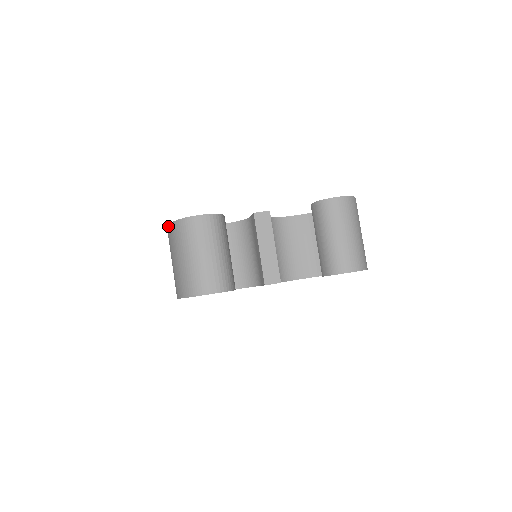
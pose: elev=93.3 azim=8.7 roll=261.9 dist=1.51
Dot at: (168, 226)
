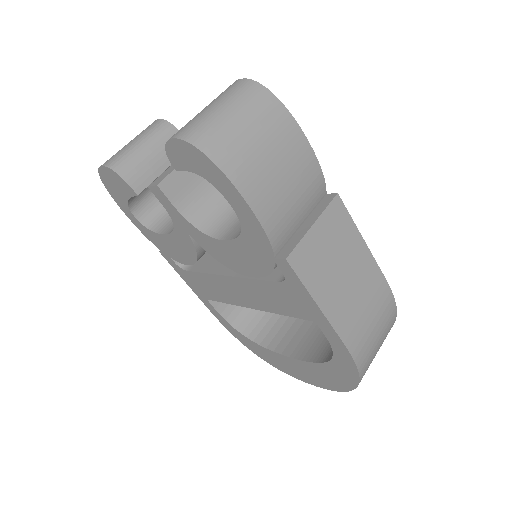
Dot at: occluded
